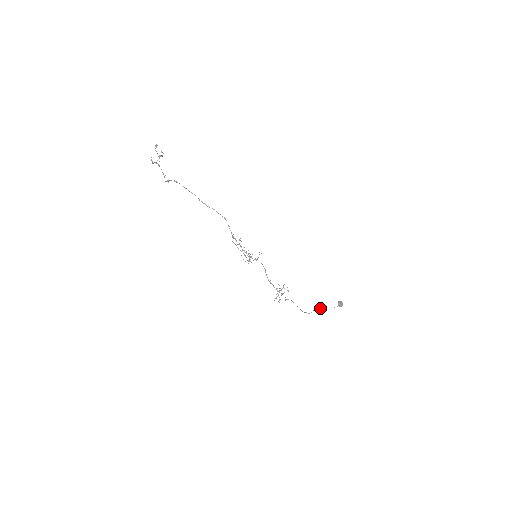
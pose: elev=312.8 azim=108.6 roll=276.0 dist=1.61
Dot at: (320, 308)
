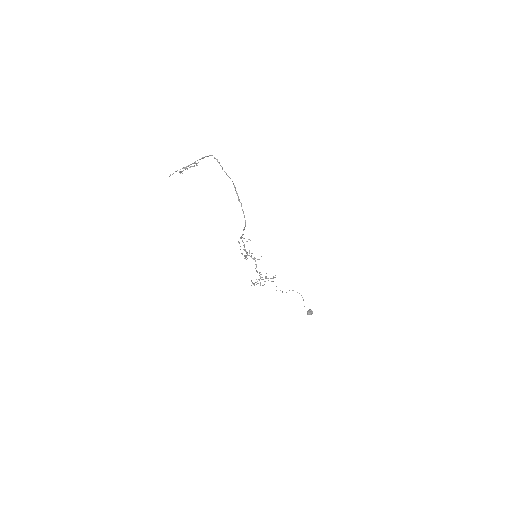
Dot at: (299, 293)
